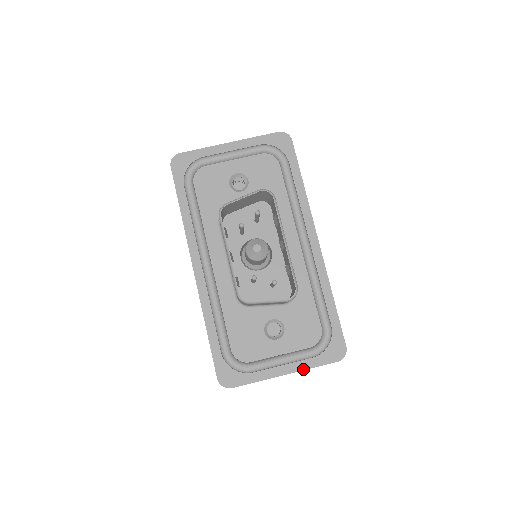
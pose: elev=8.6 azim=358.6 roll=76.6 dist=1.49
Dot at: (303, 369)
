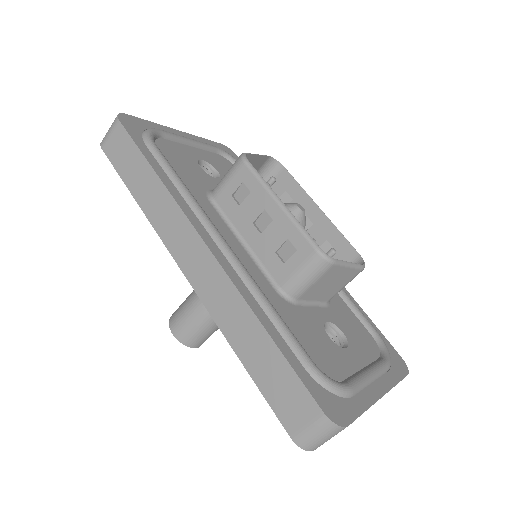
Dot at: (391, 386)
